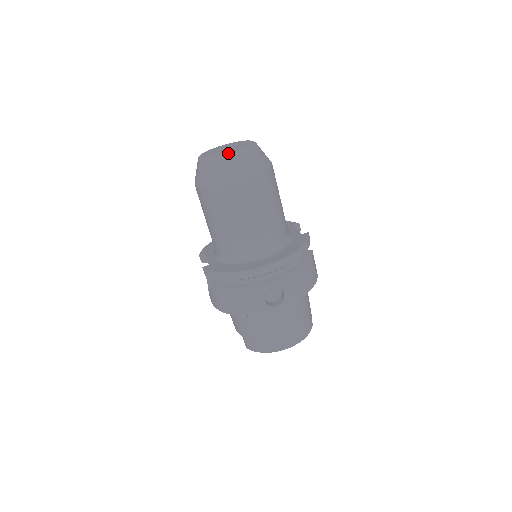
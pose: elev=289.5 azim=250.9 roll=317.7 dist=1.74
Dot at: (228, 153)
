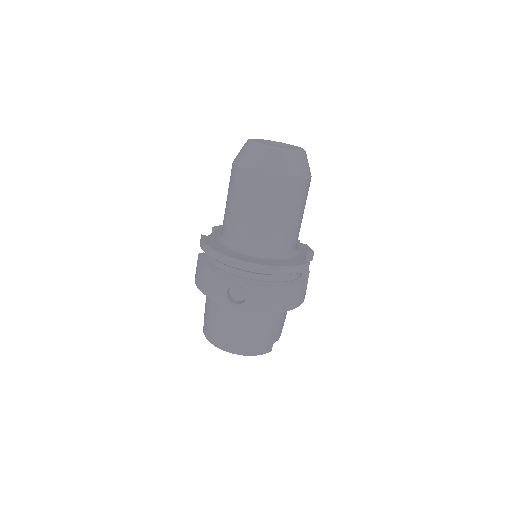
Dot at: (268, 145)
